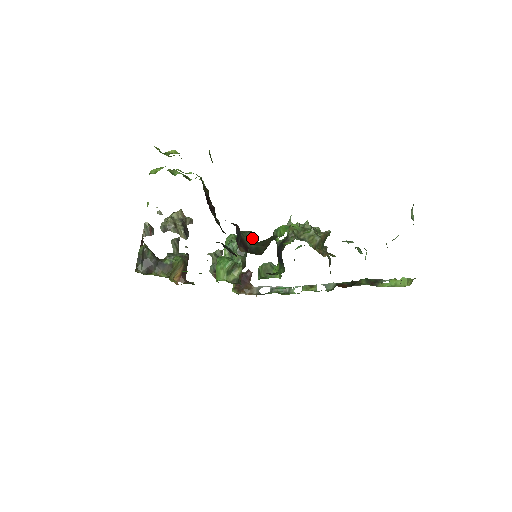
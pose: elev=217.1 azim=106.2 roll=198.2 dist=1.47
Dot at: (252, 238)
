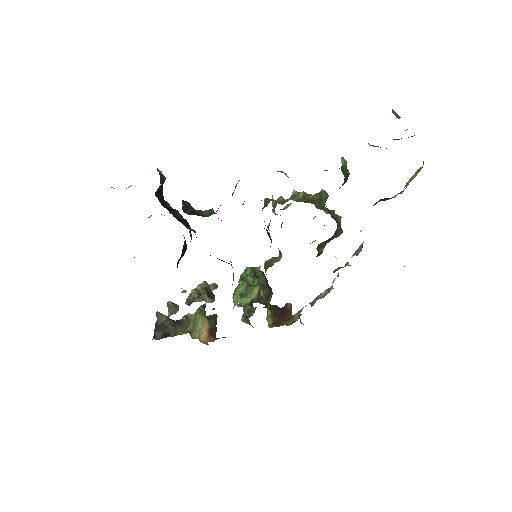
Dot at: (213, 213)
